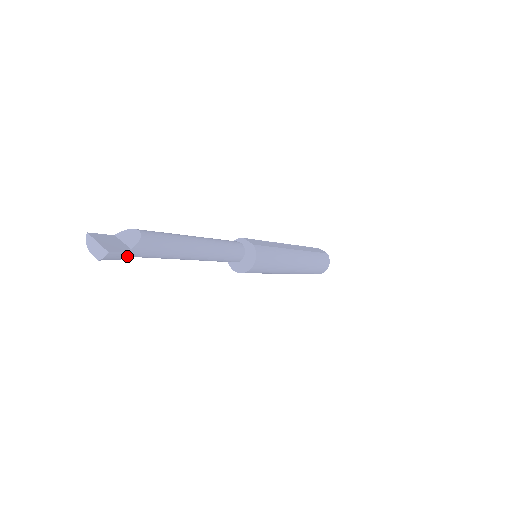
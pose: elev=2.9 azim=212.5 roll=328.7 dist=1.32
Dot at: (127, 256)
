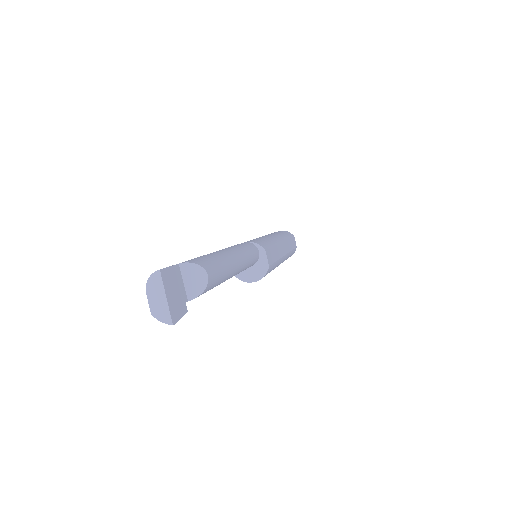
Dot at: occluded
